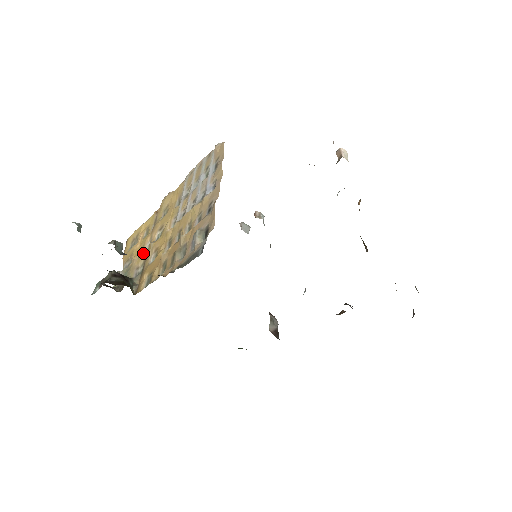
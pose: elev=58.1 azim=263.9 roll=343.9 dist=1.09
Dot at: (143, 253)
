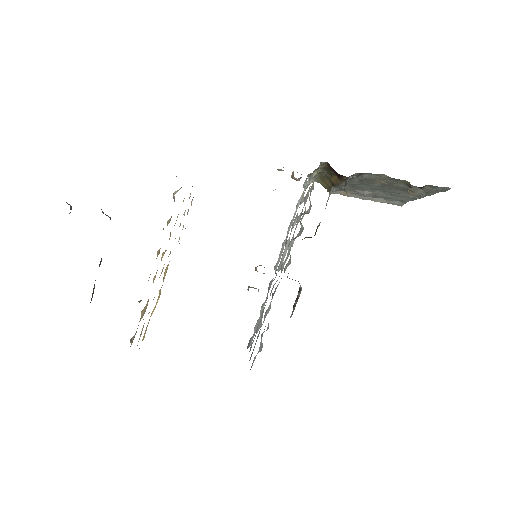
Dot at: occluded
